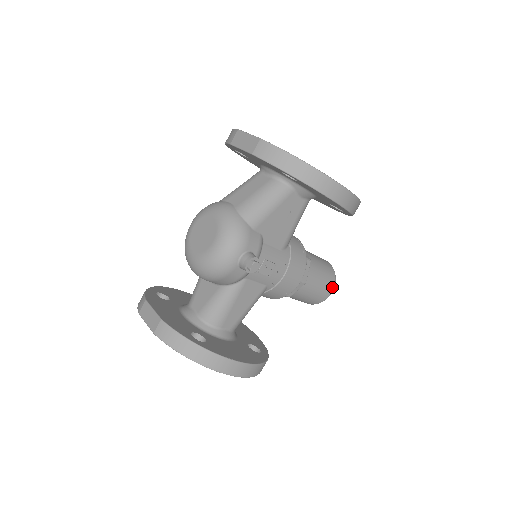
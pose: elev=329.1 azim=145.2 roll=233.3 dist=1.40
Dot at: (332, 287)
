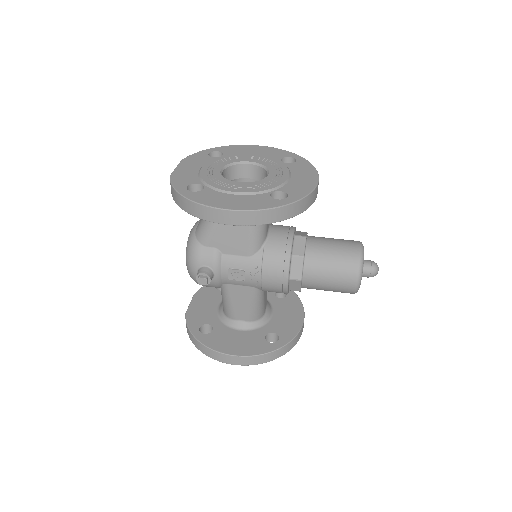
Dot at: (354, 278)
